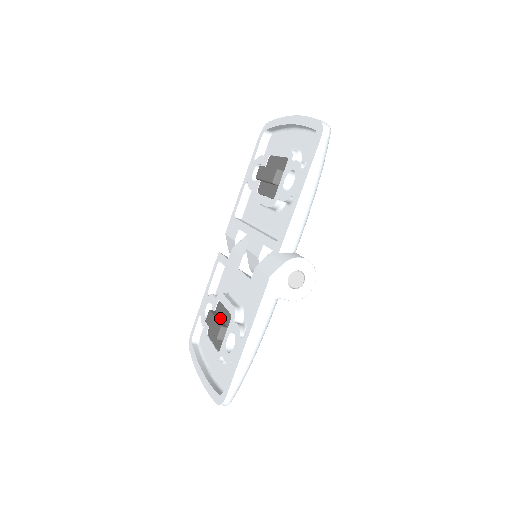
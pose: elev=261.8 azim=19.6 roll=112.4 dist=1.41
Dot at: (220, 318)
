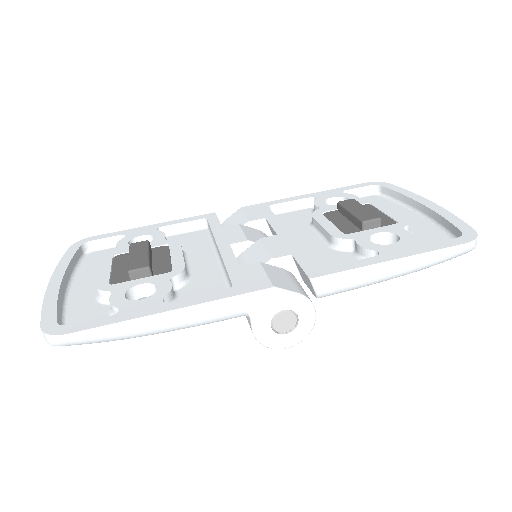
Dot at: (152, 259)
